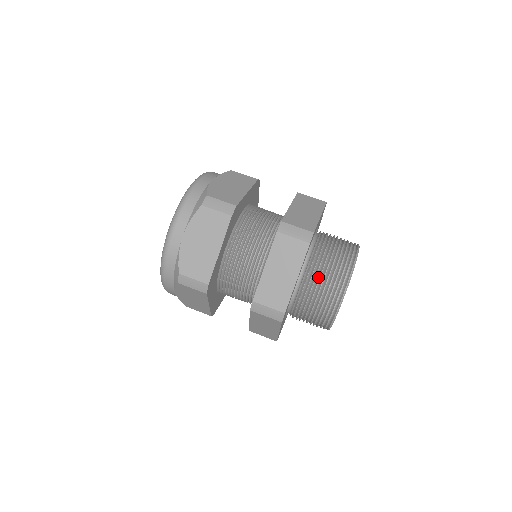
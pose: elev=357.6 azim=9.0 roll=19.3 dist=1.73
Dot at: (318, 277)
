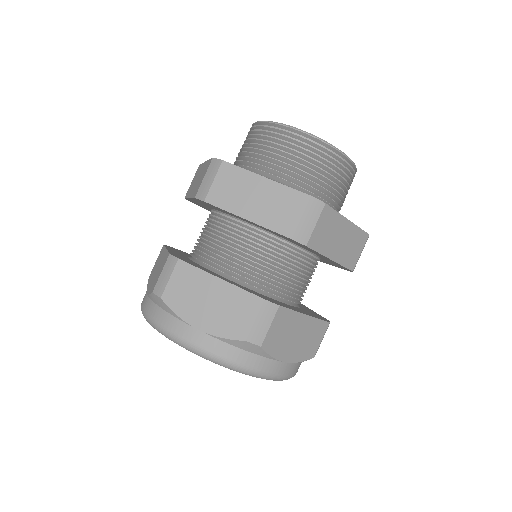
Dot at: occluded
